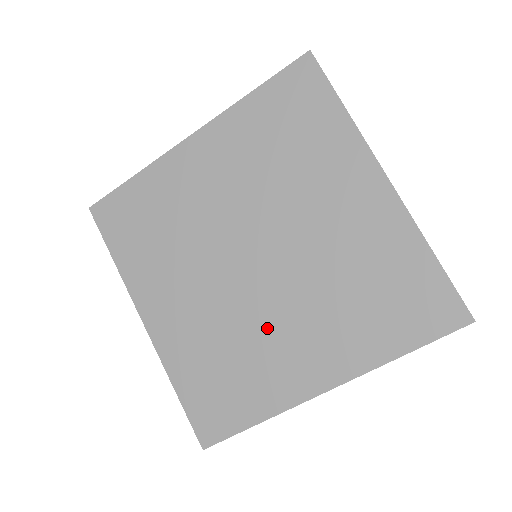
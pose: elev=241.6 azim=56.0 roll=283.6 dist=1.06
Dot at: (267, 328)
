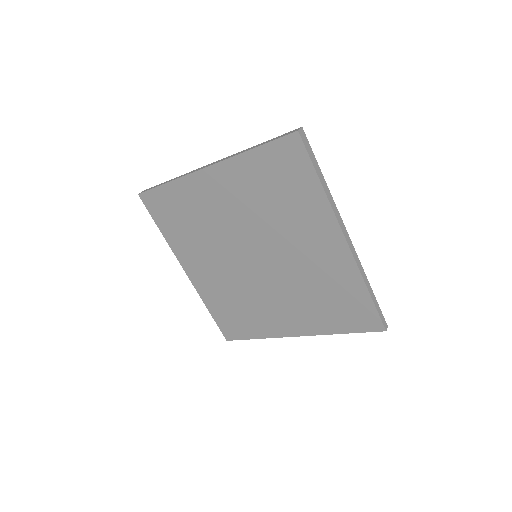
Dot at: (262, 298)
